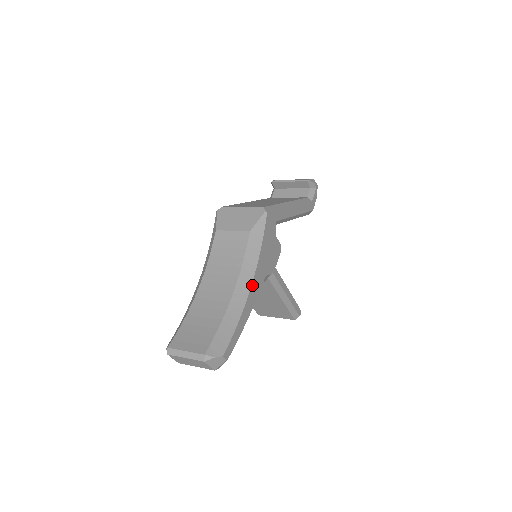
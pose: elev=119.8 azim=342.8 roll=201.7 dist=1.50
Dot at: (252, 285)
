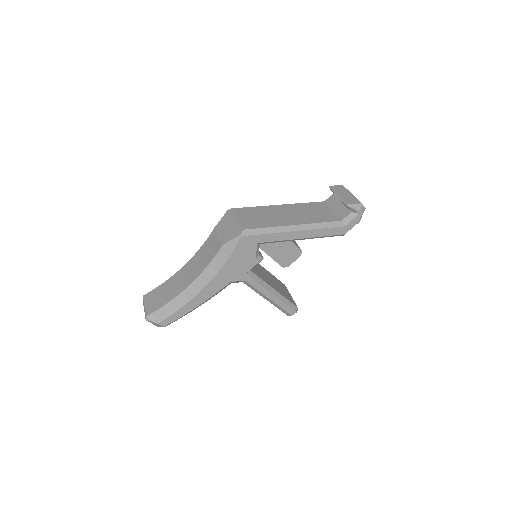
Dot at: (207, 286)
